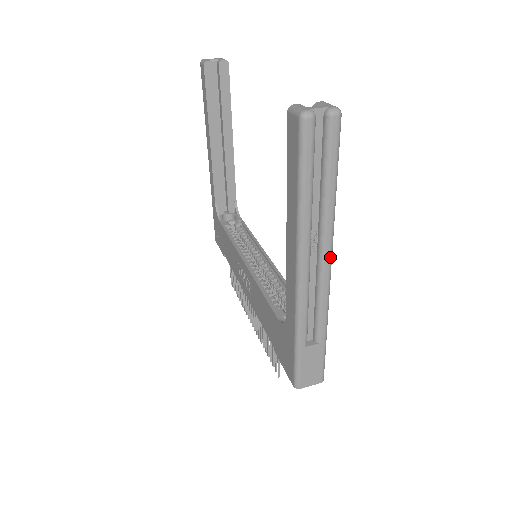
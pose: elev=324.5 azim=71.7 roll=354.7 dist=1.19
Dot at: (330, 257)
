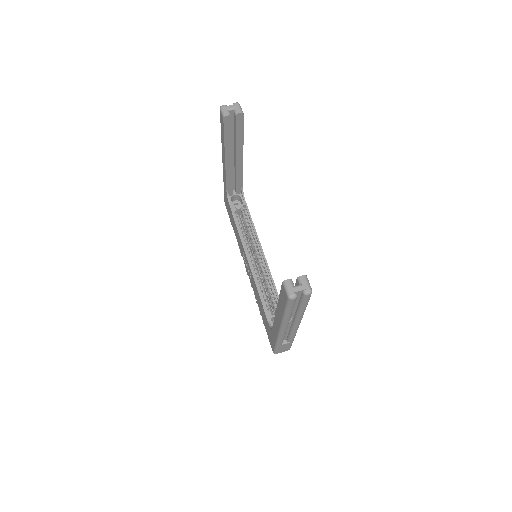
Dot at: (299, 324)
